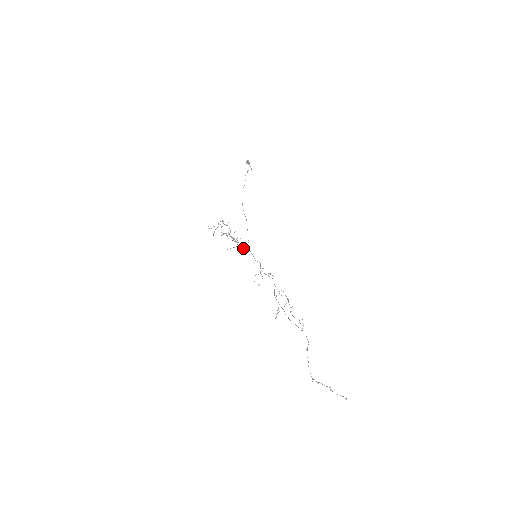
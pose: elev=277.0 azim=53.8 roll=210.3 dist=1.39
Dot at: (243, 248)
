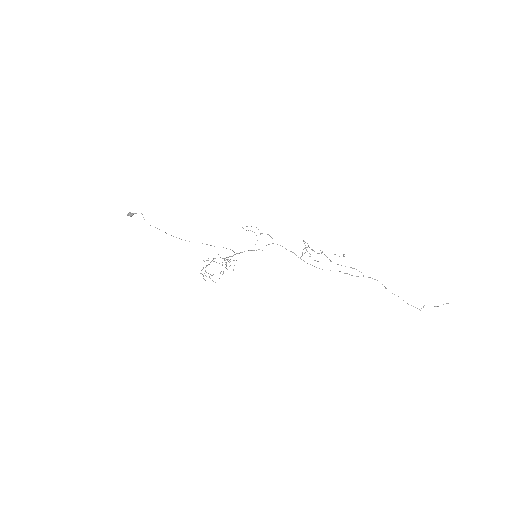
Dot at: occluded
